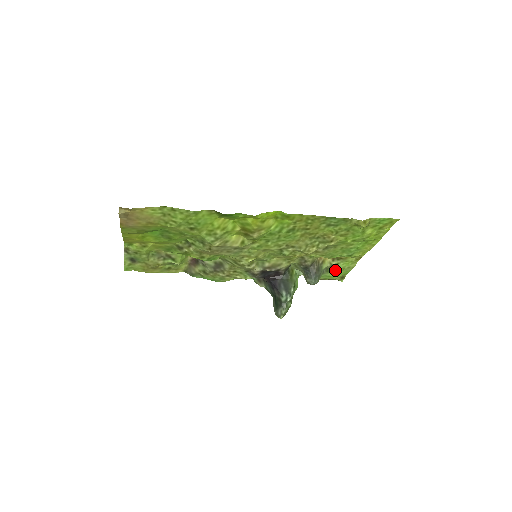
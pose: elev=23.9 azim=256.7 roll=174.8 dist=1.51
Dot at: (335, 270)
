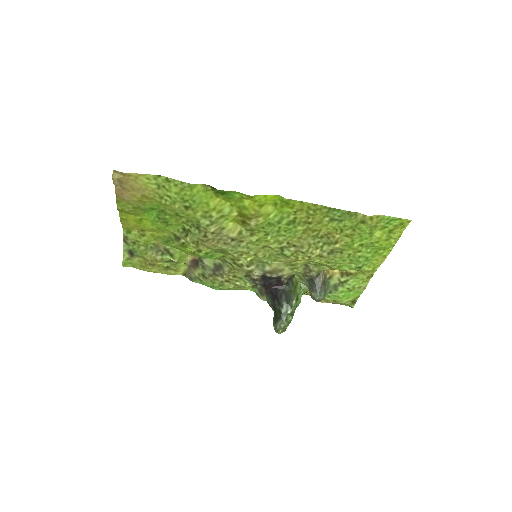
Dot at: (344, 289)
